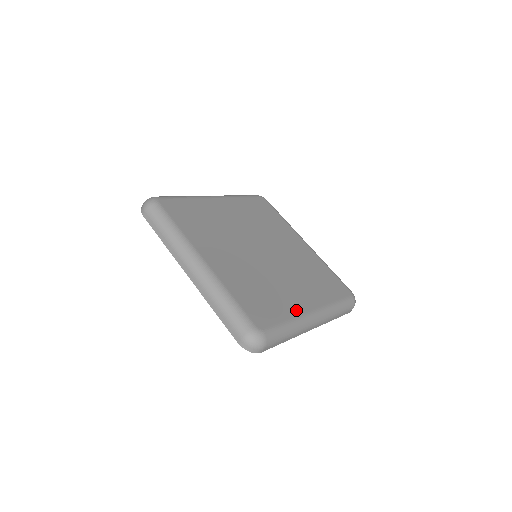
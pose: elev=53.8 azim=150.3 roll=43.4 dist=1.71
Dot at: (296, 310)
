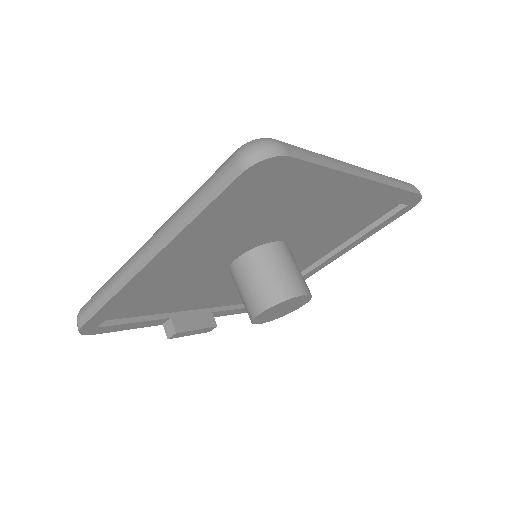
Dot at: occluded
